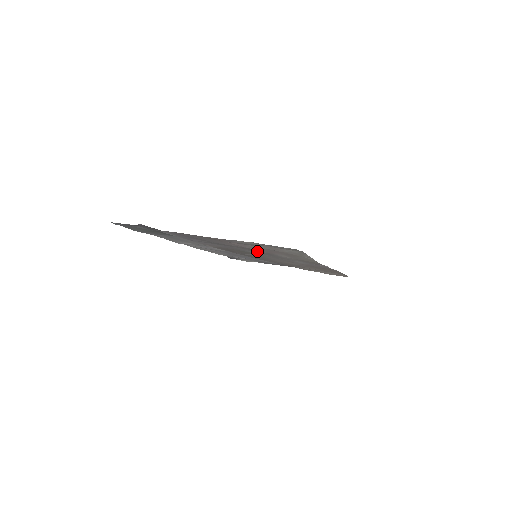
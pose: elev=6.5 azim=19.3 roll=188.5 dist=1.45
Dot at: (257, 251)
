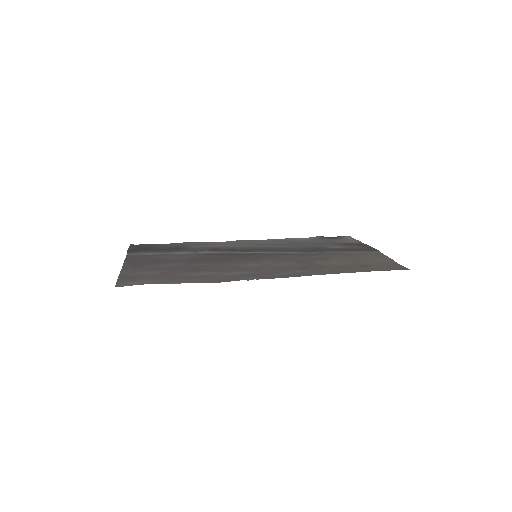
Dot at: (186, 267)
